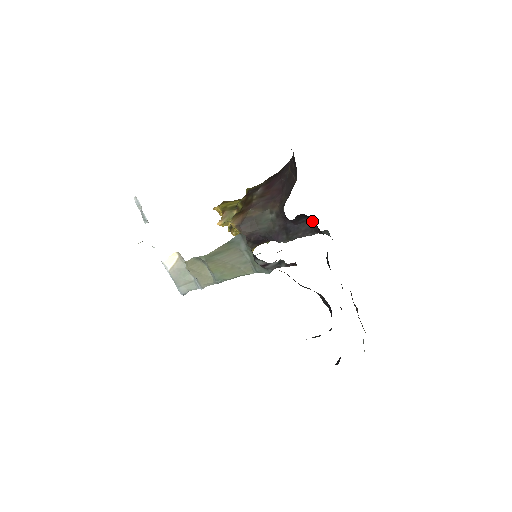
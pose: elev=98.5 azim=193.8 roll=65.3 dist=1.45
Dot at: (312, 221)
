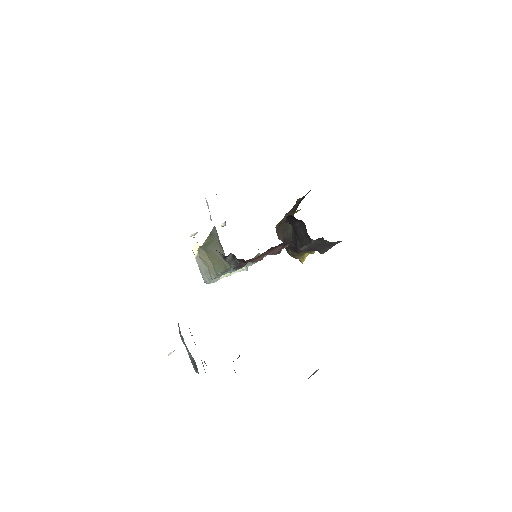
Dot at: (305, 225)
